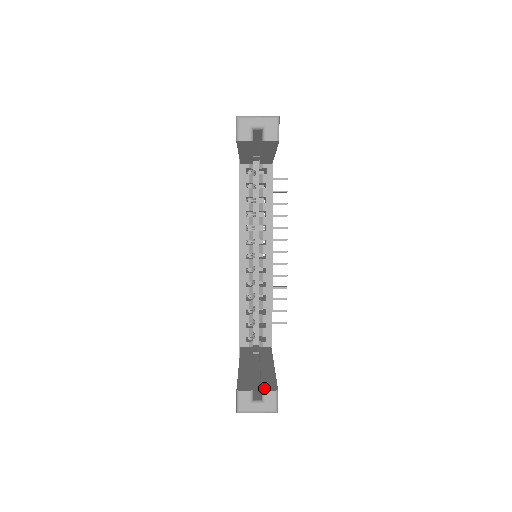
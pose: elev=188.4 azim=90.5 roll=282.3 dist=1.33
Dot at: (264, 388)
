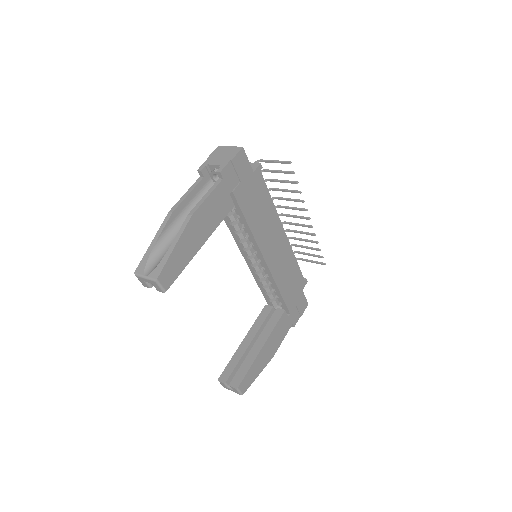
Dot at: (232, 383)
